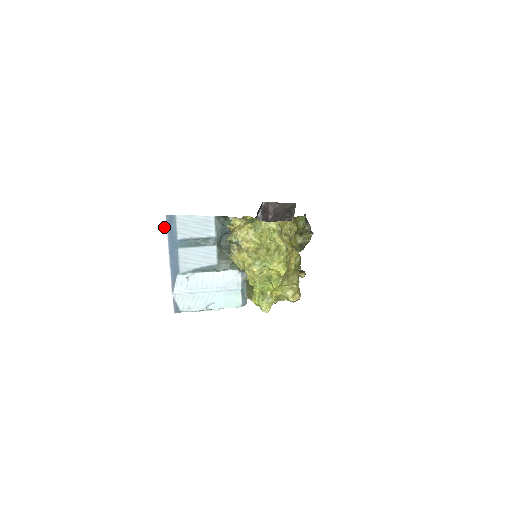
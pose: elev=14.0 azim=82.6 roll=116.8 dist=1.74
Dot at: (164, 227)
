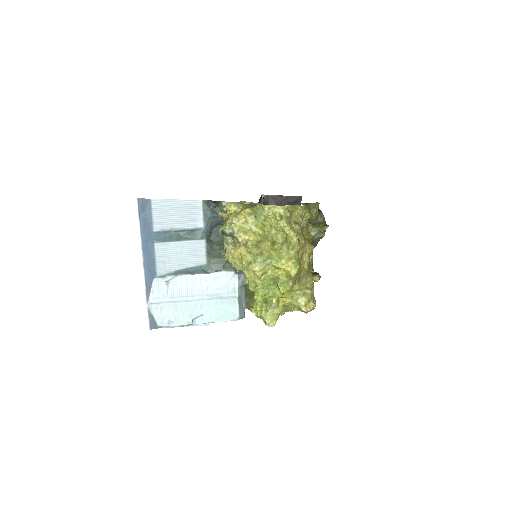
Dot at: (135, 214)
